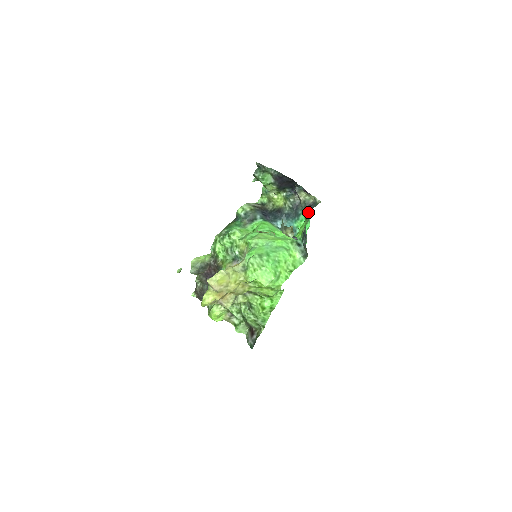
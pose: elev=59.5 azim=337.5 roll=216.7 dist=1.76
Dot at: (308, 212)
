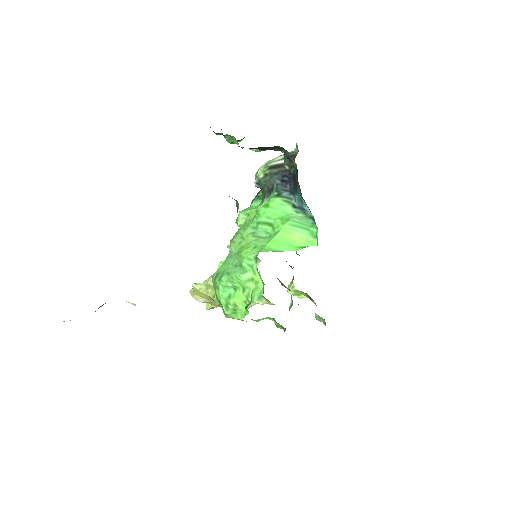
Dot at: occluded
